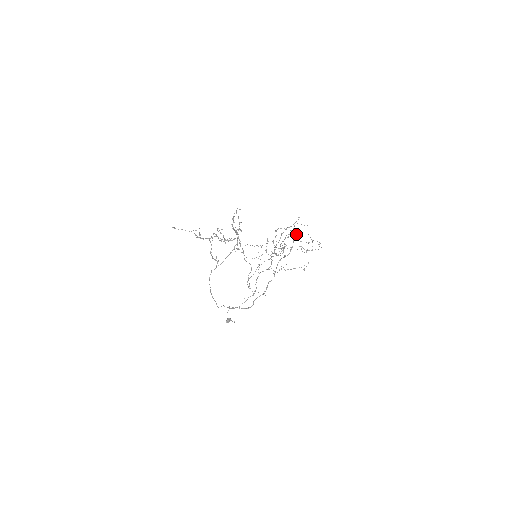
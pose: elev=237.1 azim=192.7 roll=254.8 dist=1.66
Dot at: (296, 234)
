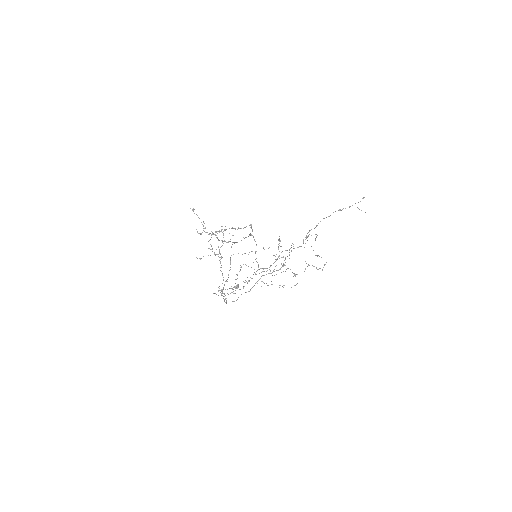
Dot at: occluded
